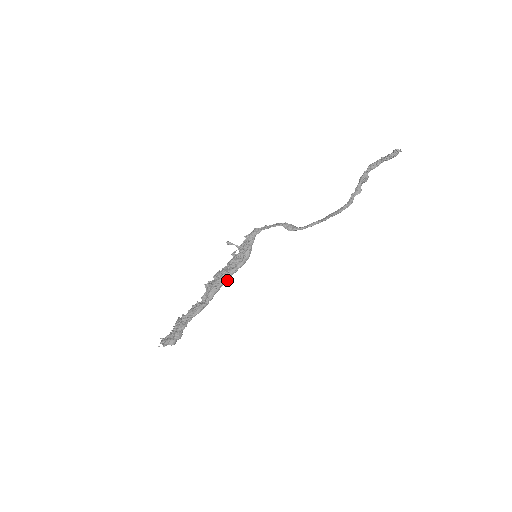
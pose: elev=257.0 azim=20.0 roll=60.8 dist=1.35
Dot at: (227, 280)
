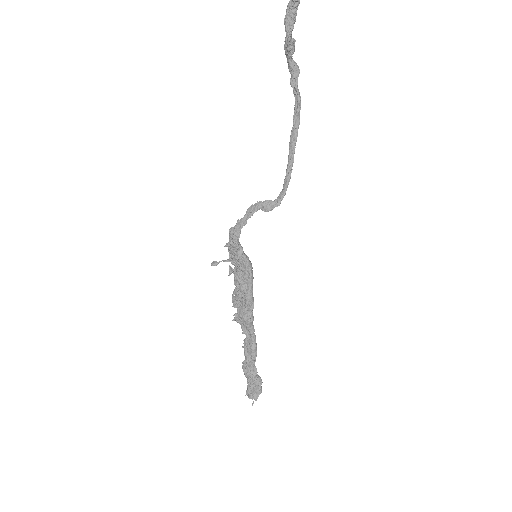
Dot at: (253, 304)
